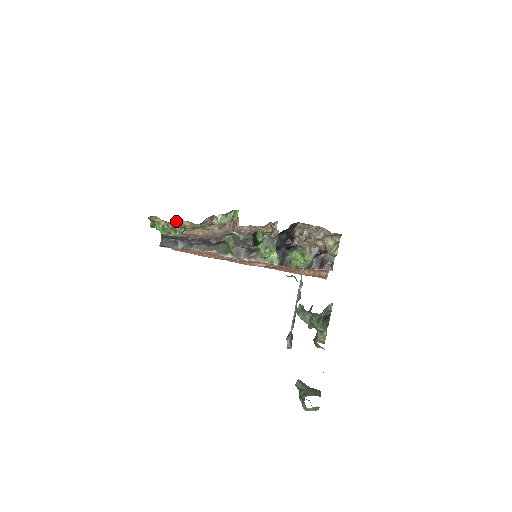
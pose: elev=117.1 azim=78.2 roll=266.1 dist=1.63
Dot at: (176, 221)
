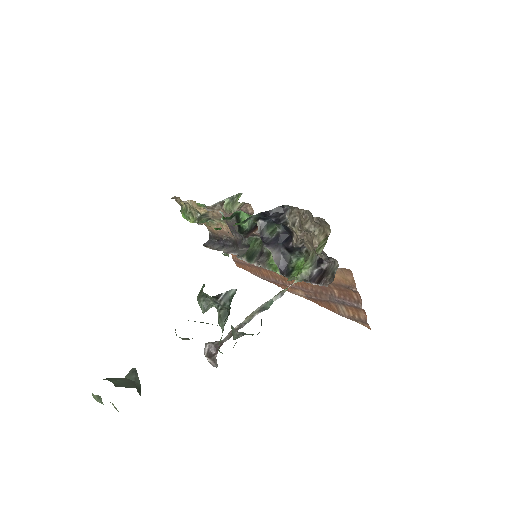
Dot at: (187, 200)
